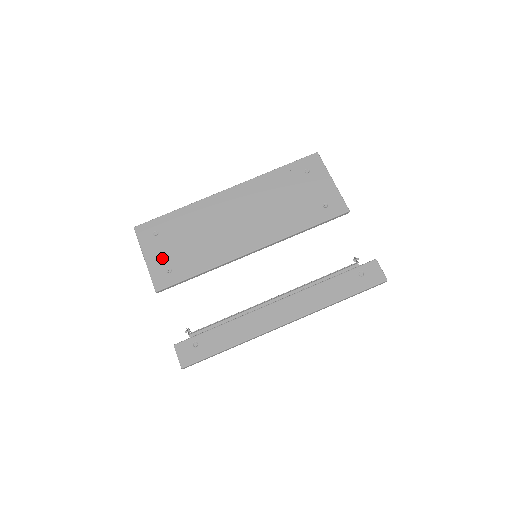
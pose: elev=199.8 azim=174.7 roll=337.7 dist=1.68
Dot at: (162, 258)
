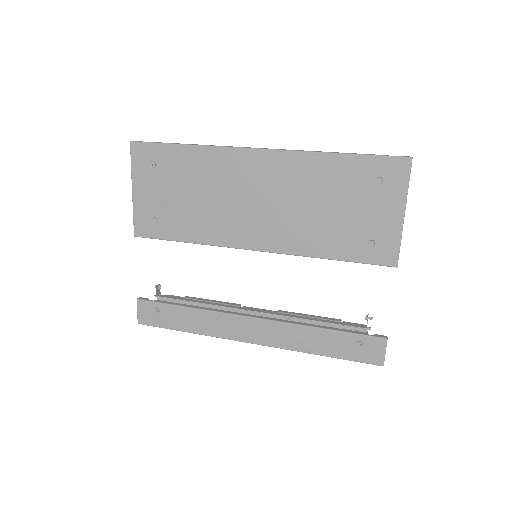
Dot at: (151, 201)
